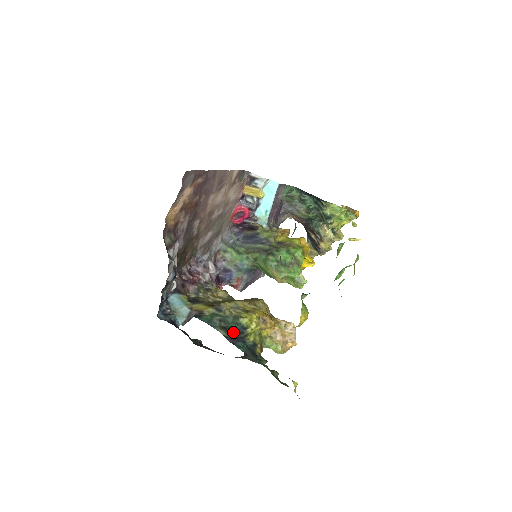
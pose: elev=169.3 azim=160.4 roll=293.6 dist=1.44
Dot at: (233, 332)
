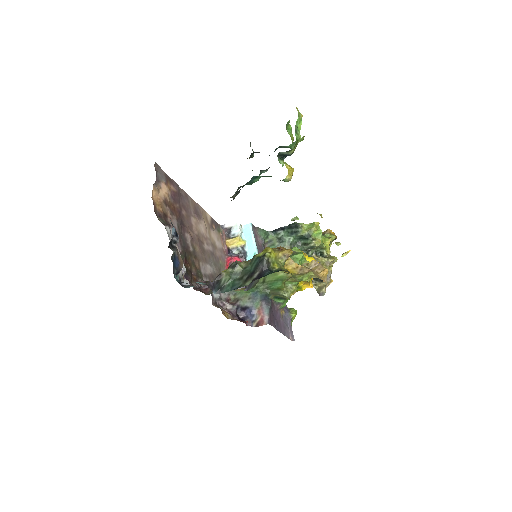
Dot at: (256, 271)
